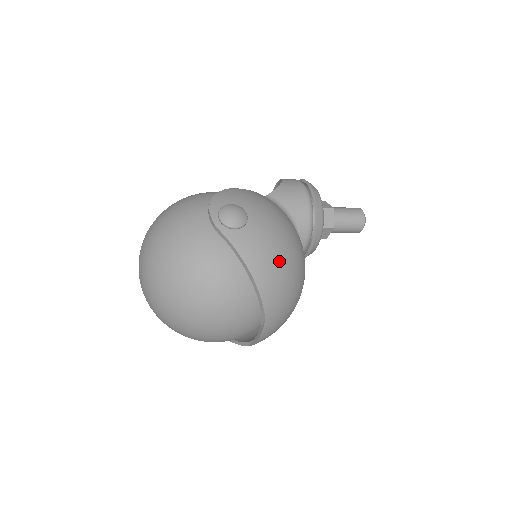
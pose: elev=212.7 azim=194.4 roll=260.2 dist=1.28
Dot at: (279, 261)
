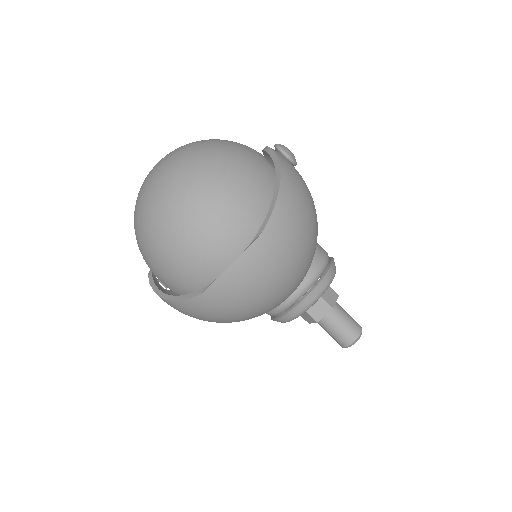
Dot at: (305, 204)
